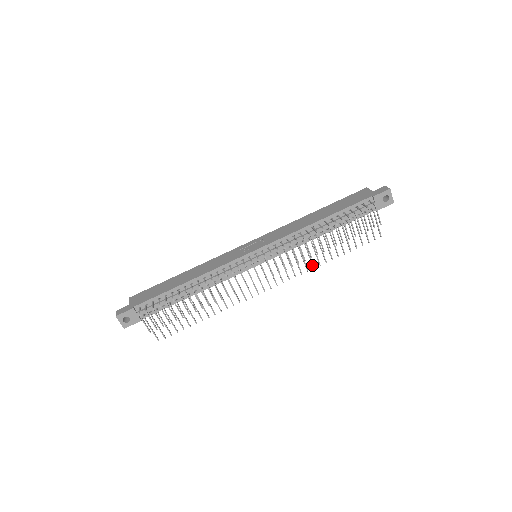
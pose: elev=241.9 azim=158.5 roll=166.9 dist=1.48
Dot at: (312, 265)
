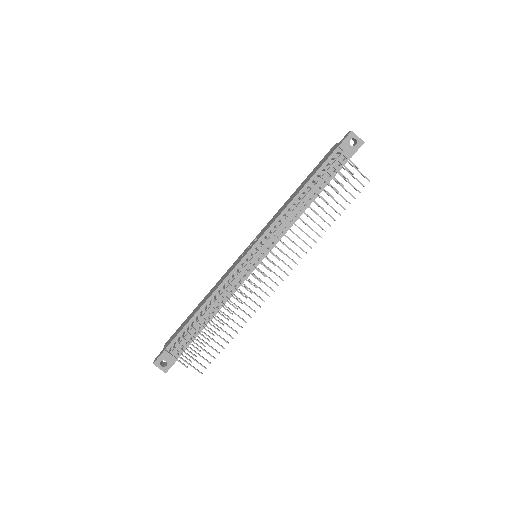
Dot at: occluded
